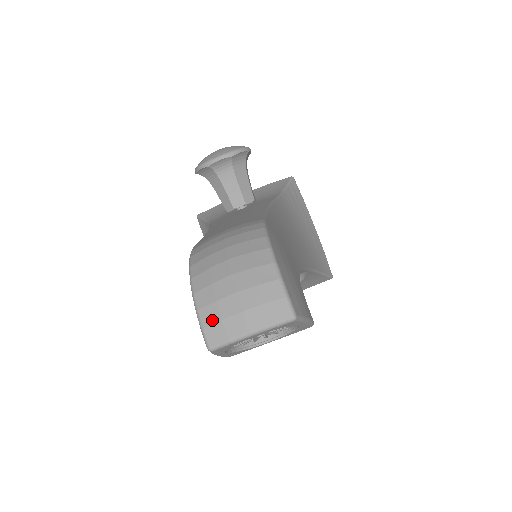
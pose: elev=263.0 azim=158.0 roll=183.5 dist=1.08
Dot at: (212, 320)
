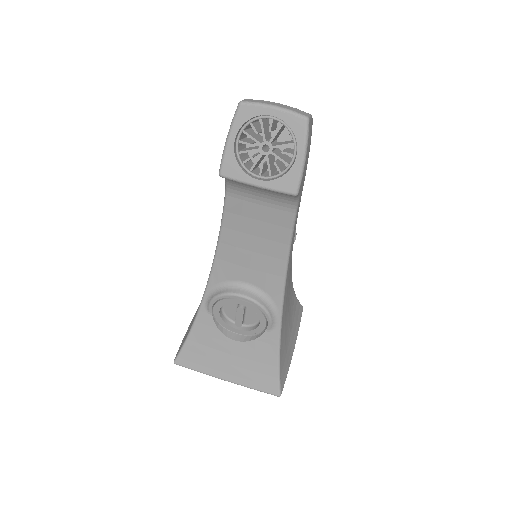
Dot at: occluded
